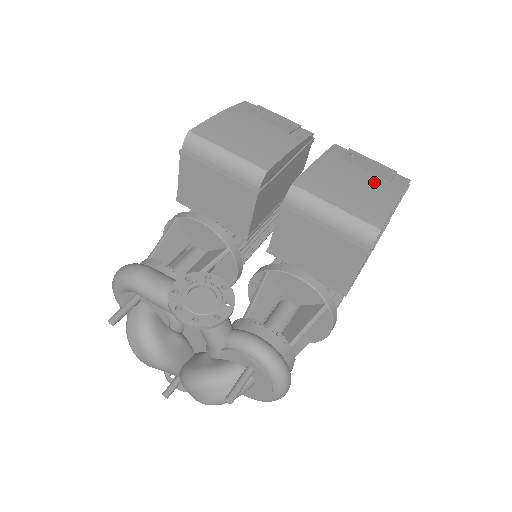
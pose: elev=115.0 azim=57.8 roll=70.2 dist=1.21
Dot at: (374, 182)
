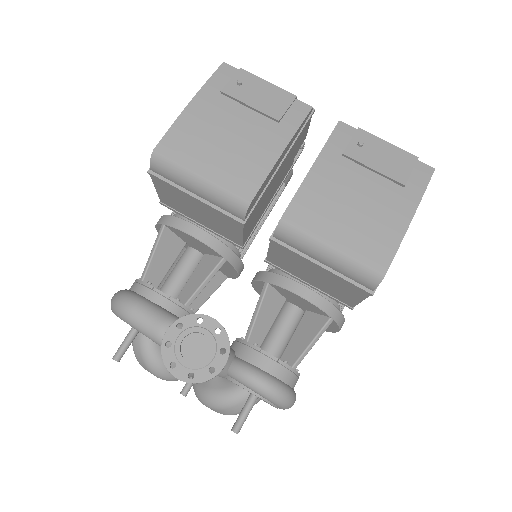
Dot at: (385, 189)
